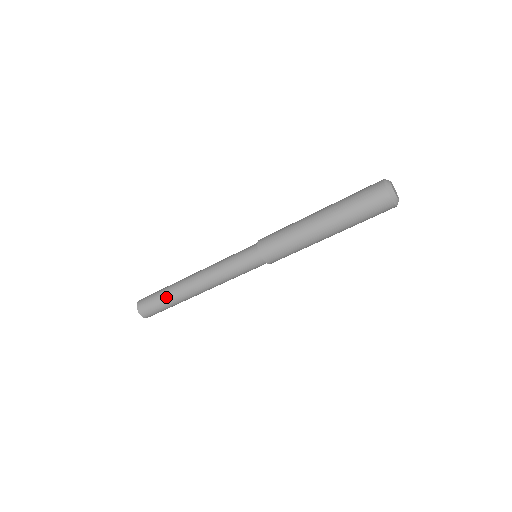
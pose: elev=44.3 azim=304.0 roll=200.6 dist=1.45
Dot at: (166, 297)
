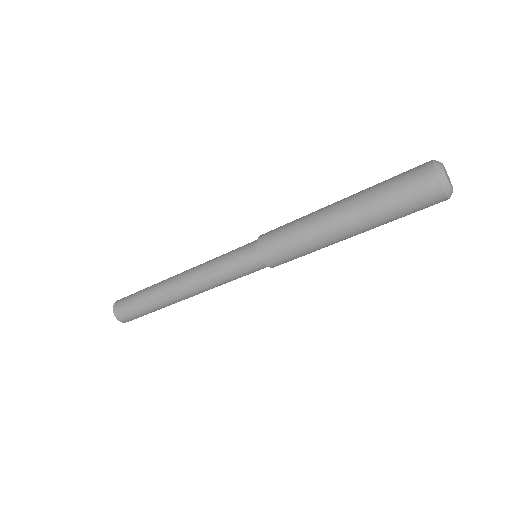
Dot at: (146, 300)
